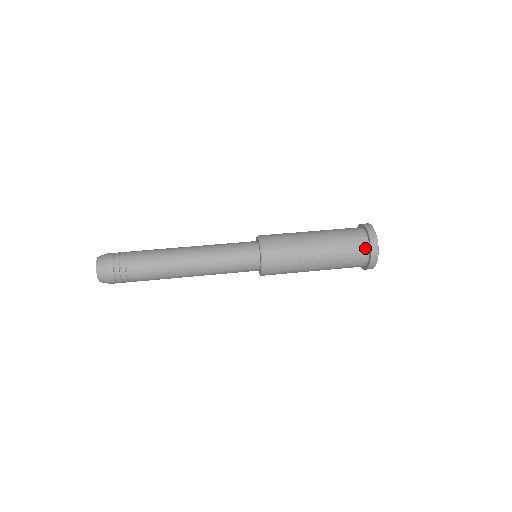
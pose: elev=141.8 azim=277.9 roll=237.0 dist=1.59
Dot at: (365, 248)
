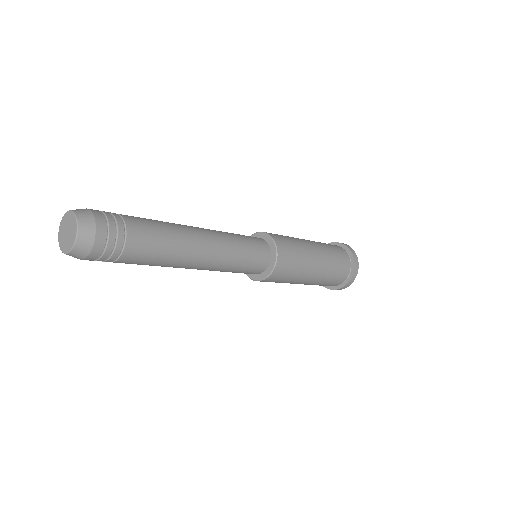
Dot at: (348, 270)
